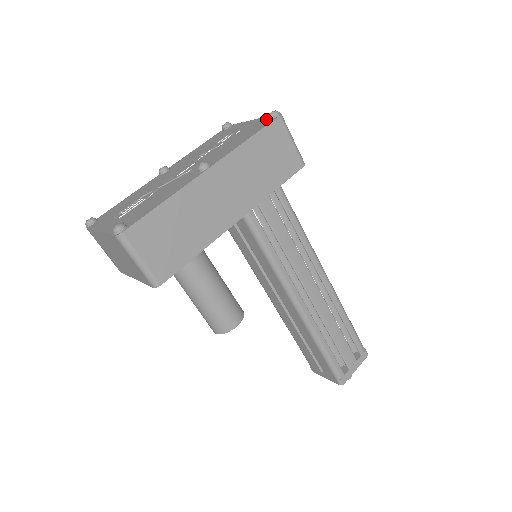
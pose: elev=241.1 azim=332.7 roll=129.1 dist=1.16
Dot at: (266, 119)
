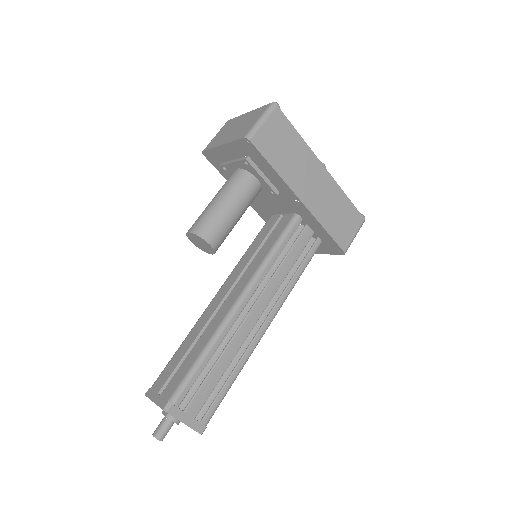
Dot at: occluded
